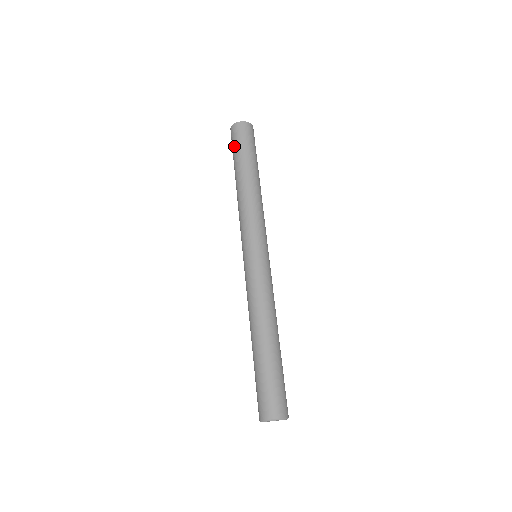
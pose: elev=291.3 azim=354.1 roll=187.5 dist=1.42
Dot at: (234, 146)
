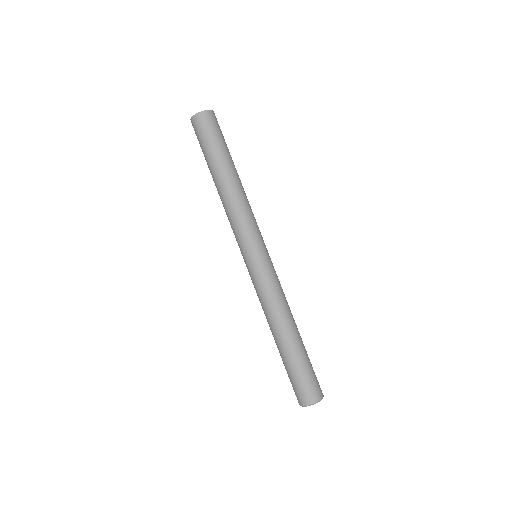
Dot at: (200, 146)
